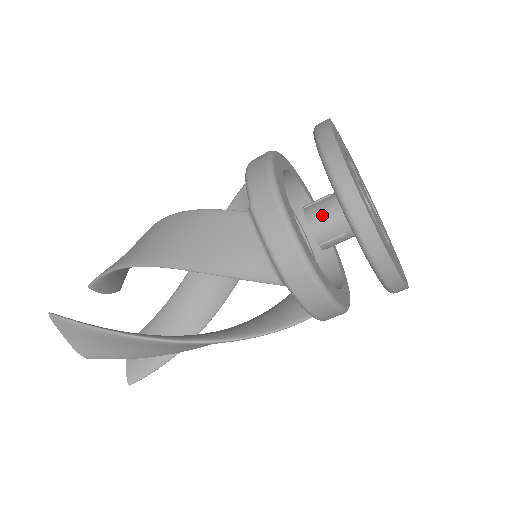
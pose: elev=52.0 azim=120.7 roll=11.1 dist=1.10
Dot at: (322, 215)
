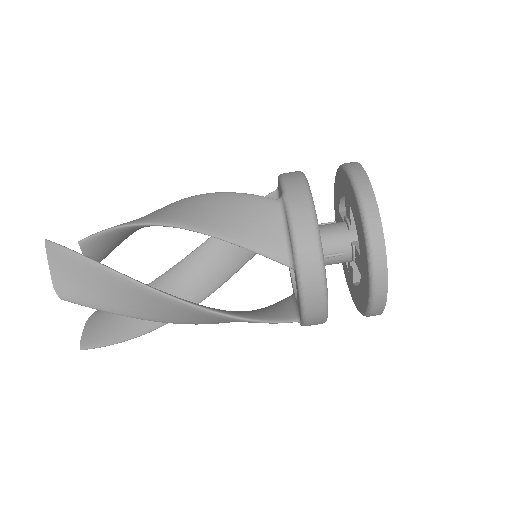
Dot at: (328, 232)
